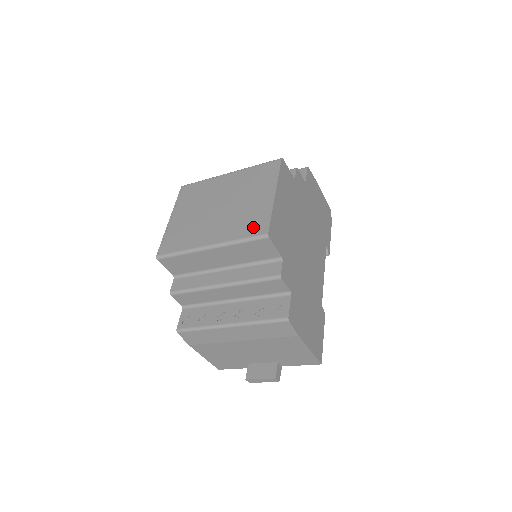
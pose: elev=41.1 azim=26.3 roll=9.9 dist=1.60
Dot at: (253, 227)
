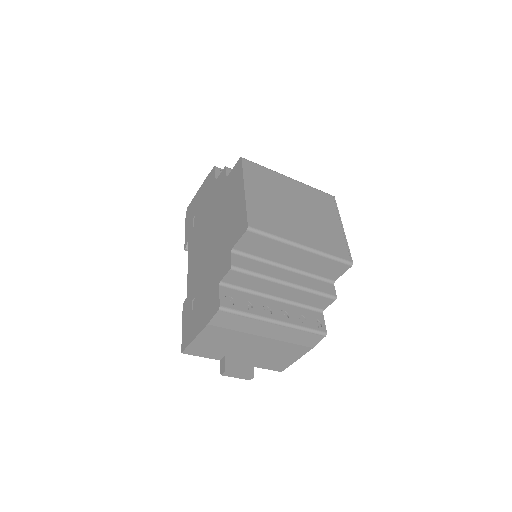
Dot at: (338, 249)
